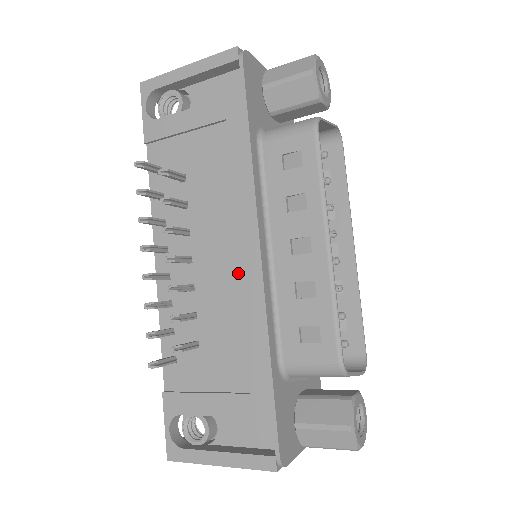
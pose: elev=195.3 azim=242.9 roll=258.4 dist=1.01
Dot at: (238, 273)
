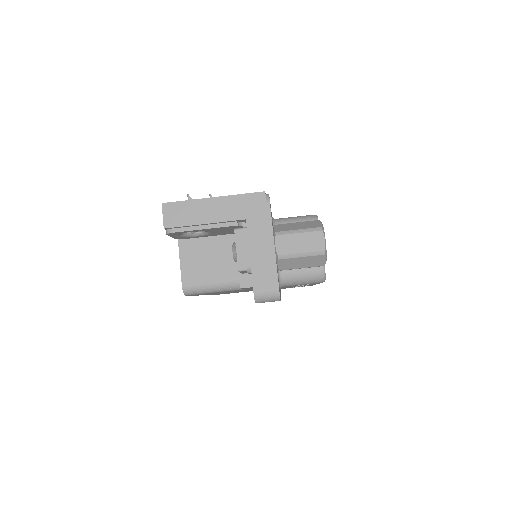
Dot at: occluded
